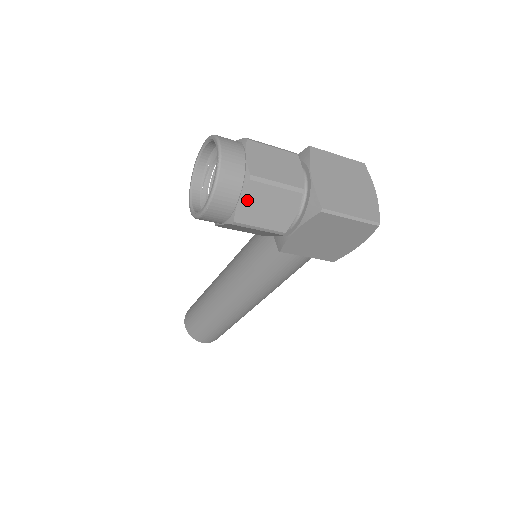
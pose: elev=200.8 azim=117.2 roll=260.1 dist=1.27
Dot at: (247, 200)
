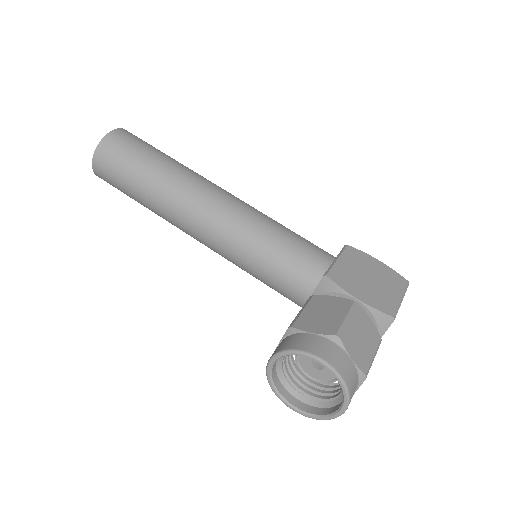
Dot at: occluded
